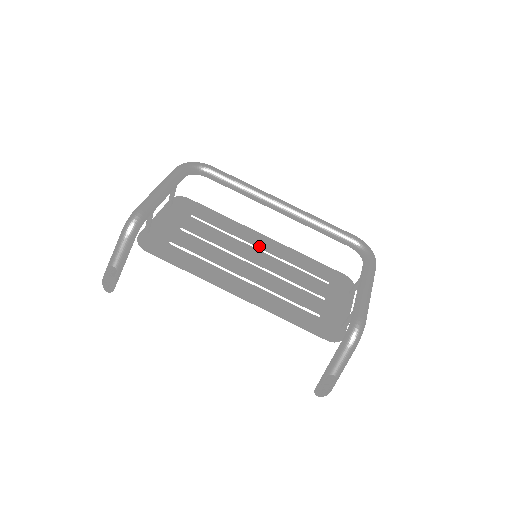
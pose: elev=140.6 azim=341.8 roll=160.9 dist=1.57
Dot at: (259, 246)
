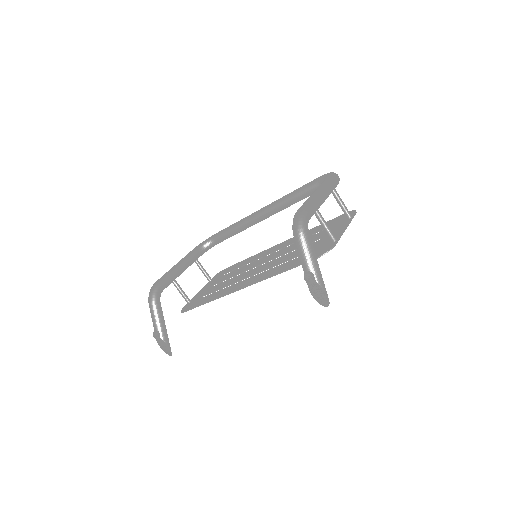
Dot at: (271, 252)
